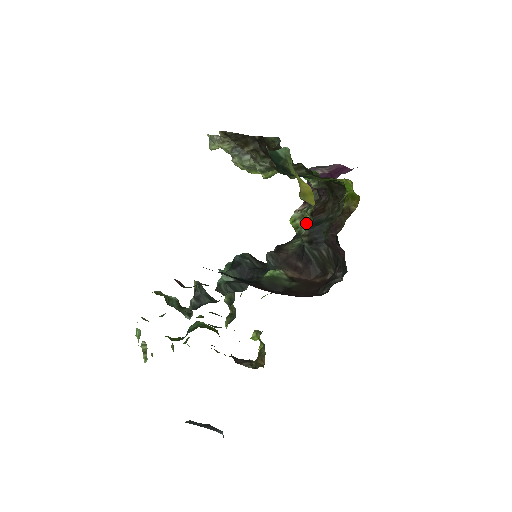
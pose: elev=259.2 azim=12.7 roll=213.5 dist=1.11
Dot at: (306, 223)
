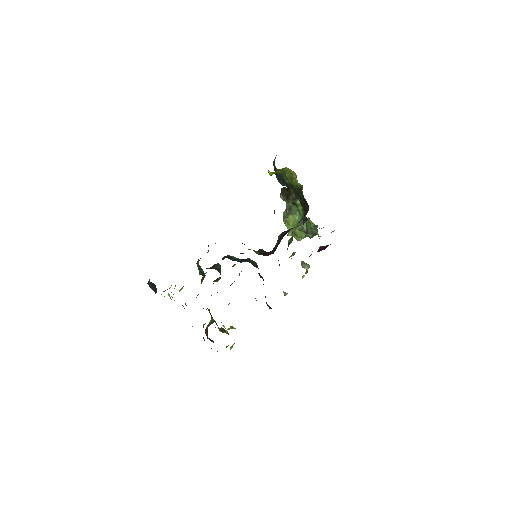
Dot at: (289, 240)
